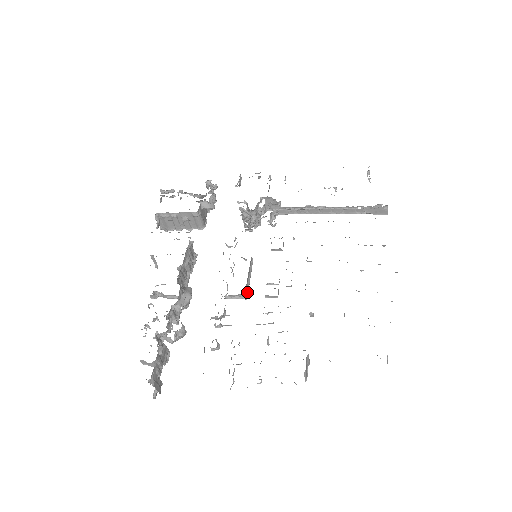
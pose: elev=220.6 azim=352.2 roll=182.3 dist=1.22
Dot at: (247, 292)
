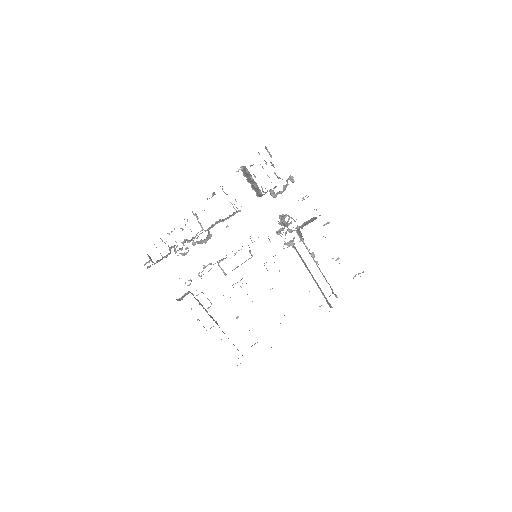
Dot at: occluded
